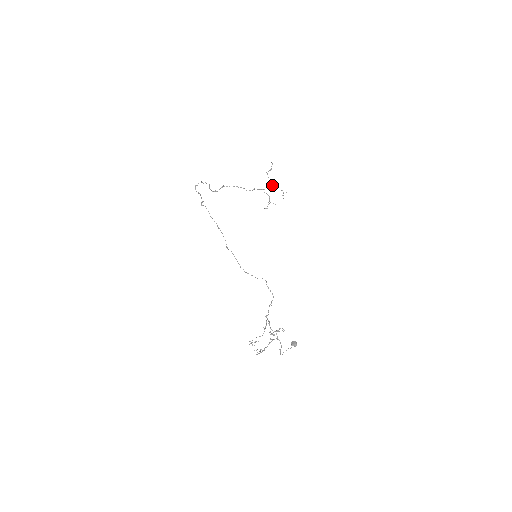
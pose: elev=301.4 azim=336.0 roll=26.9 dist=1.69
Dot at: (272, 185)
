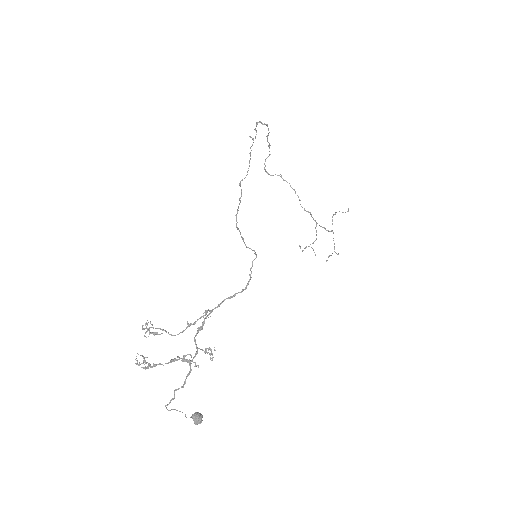
Dot at: occluded
